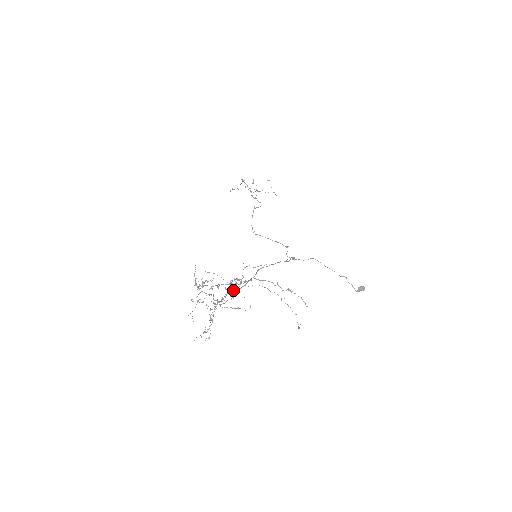
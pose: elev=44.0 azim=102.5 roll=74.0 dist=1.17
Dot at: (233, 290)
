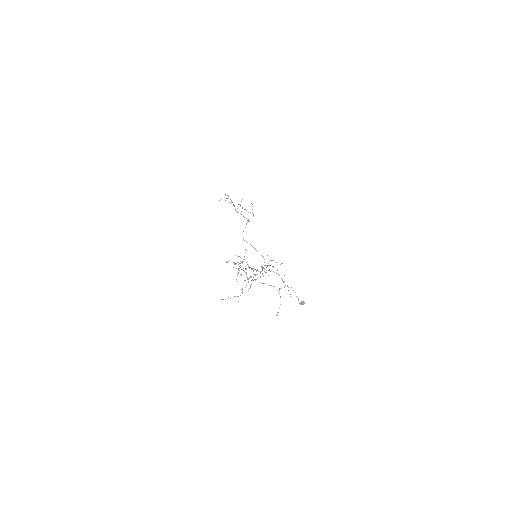
Dot at: (262, 273)
